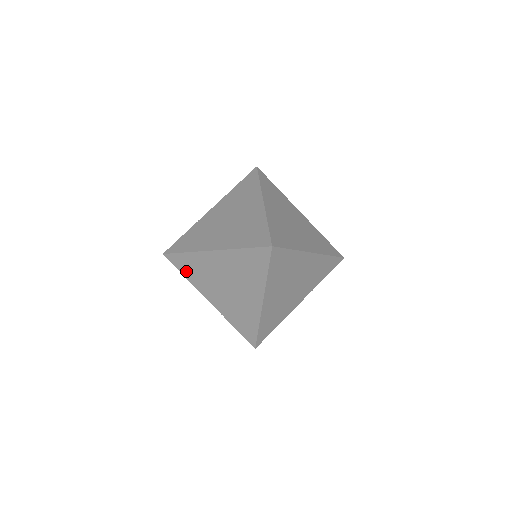
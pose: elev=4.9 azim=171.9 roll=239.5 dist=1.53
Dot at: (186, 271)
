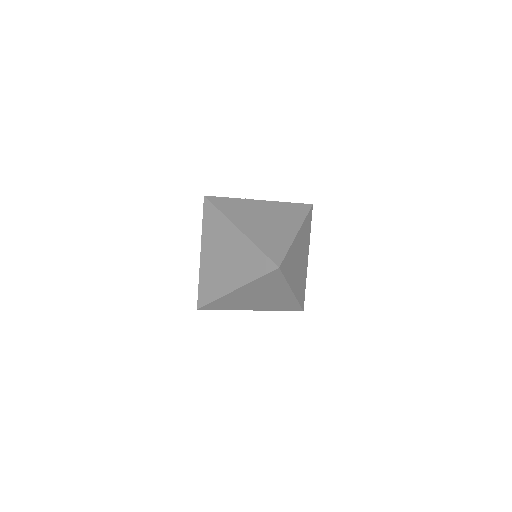
Dot at: (222, 307)
